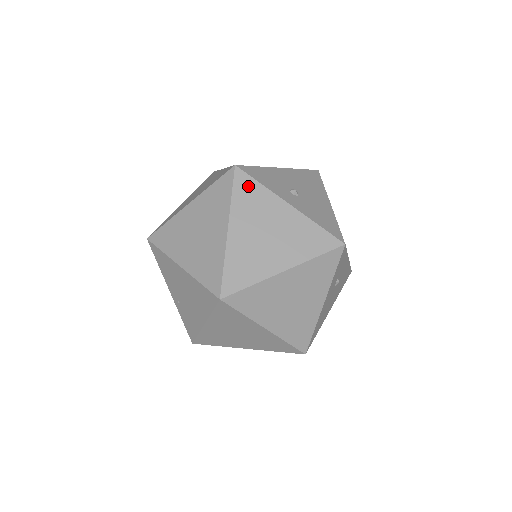
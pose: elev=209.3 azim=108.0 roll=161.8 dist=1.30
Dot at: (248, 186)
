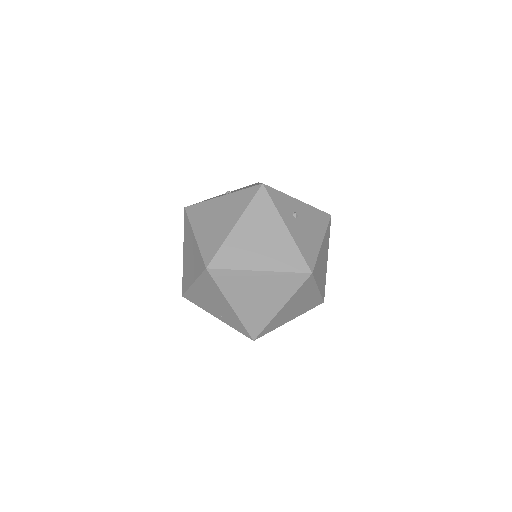
Dot at: (195, 209)
